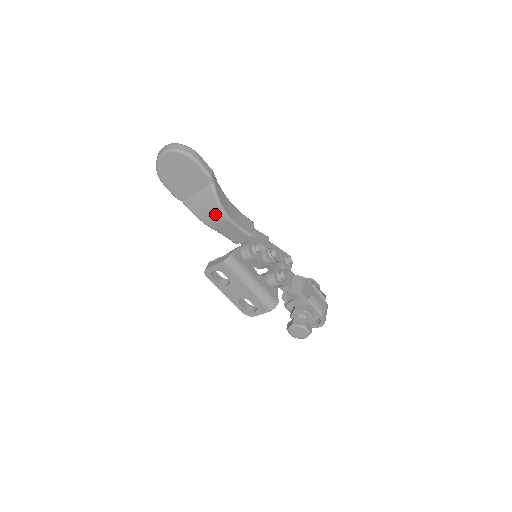
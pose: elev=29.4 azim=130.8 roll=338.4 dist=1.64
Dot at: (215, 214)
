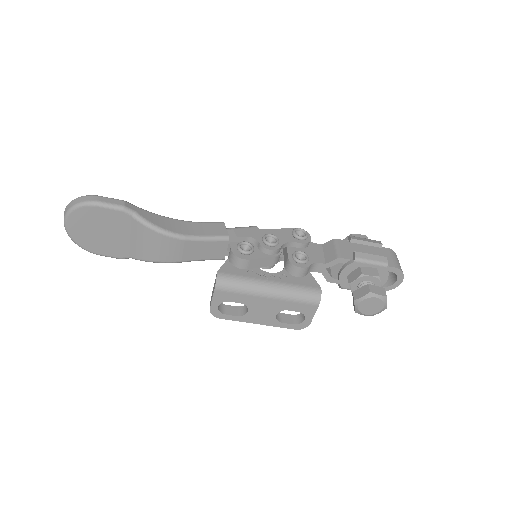
Dot at: (165, 244)
